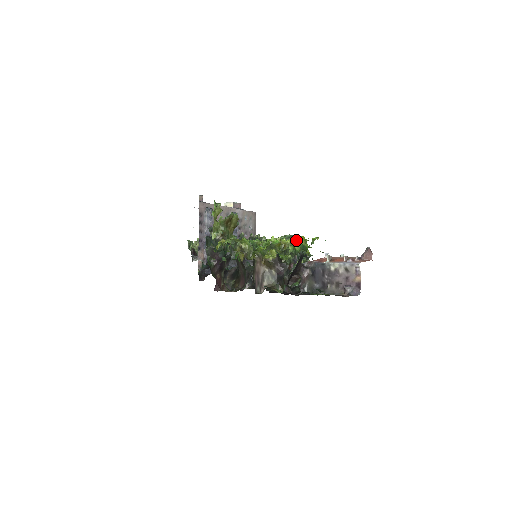
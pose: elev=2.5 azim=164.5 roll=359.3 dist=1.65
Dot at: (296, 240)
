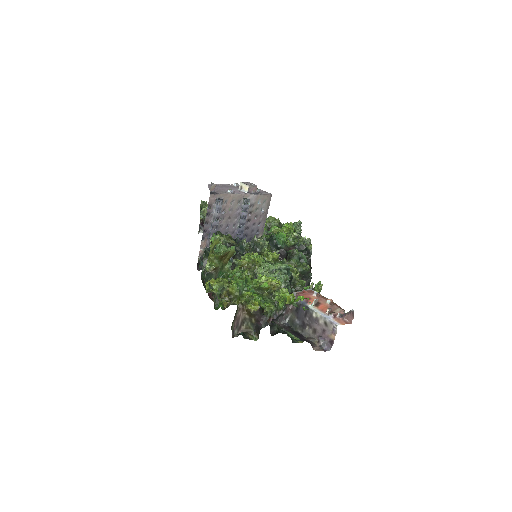
Dot at: (287, 280)
